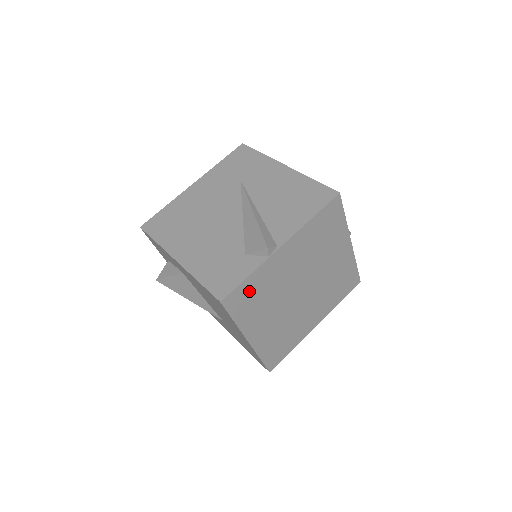
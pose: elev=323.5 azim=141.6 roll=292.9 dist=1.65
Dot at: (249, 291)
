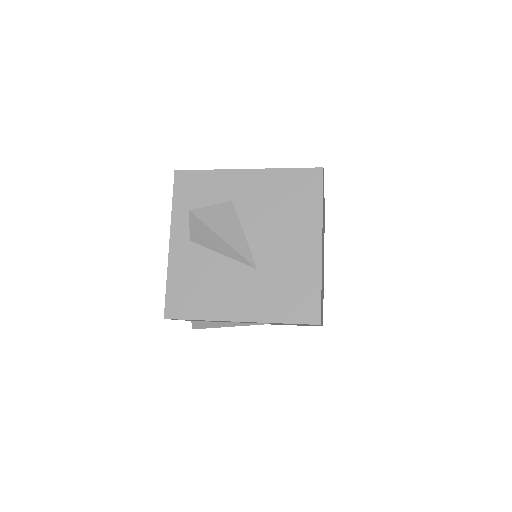
Dot at: (323, 192)
